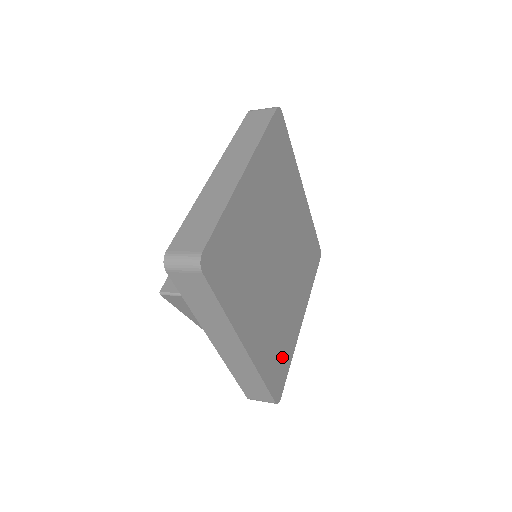
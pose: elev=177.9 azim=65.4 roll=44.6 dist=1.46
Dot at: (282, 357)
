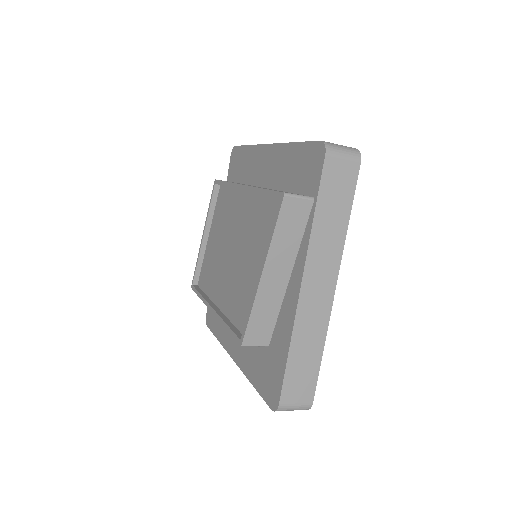
Dot at: occluded
